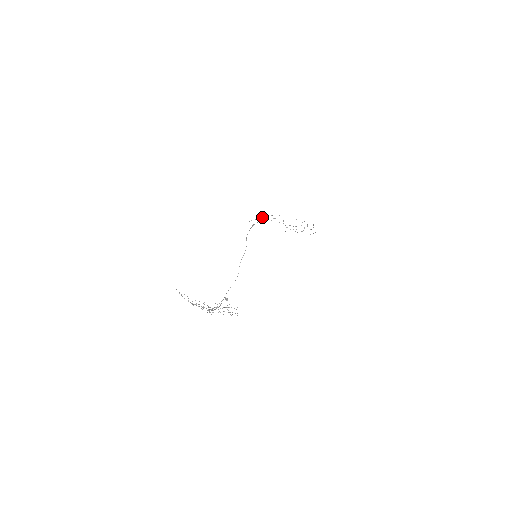
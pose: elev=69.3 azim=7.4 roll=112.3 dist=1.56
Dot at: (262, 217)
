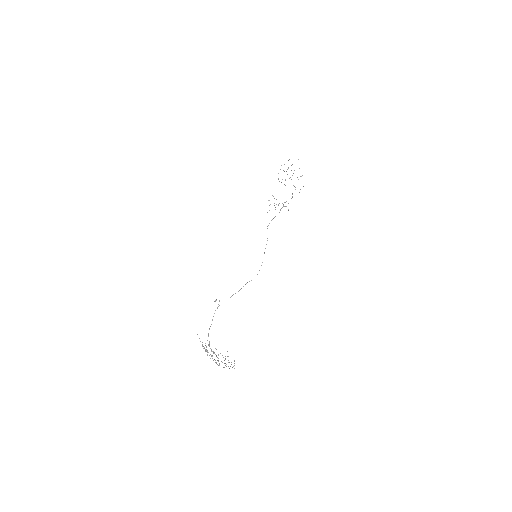
Dot at: occluded
